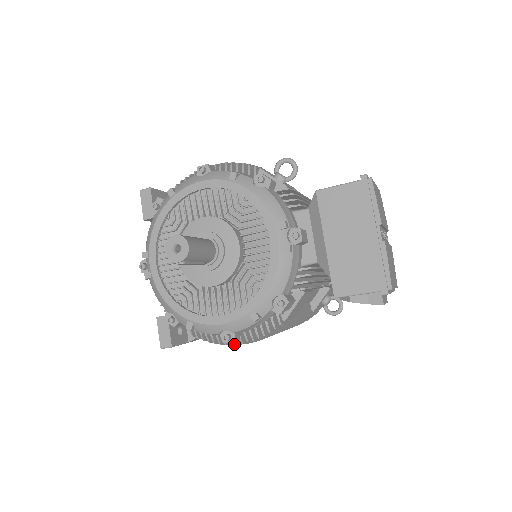
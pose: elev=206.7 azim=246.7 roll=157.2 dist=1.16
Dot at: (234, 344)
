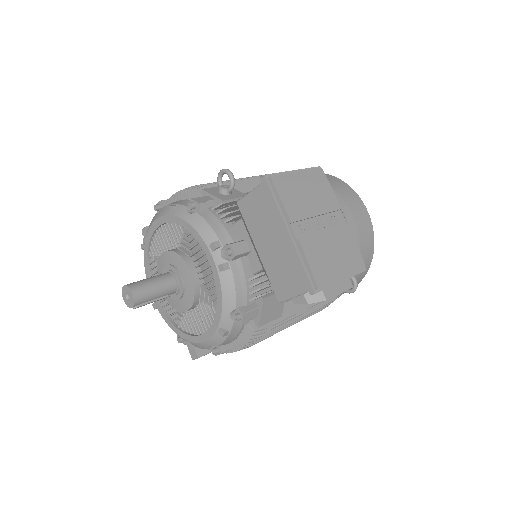
Dot at: (234, 351)
